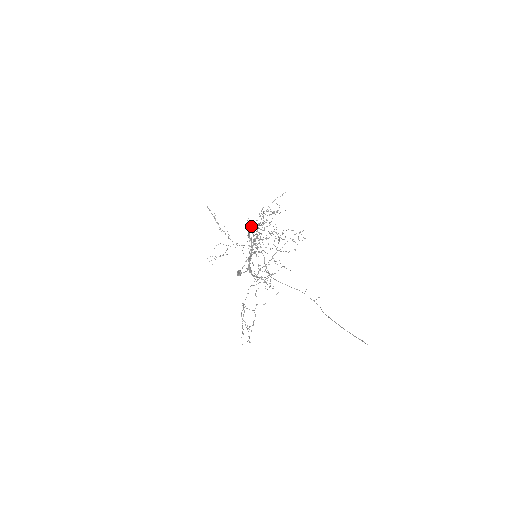
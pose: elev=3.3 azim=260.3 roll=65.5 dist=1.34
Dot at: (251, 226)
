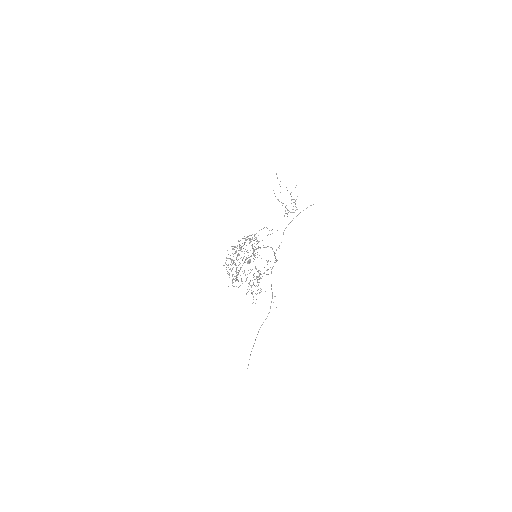
Dot at: (233, 249)
